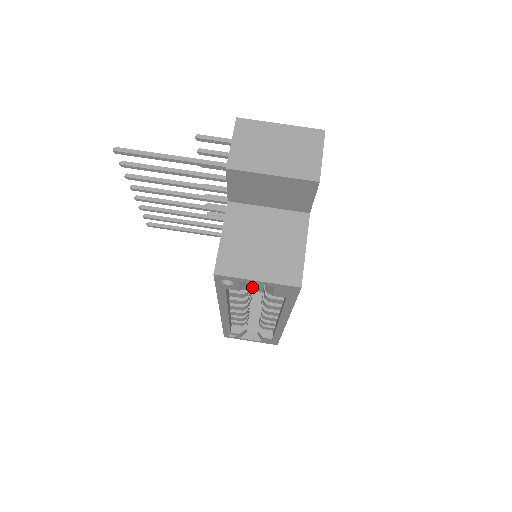
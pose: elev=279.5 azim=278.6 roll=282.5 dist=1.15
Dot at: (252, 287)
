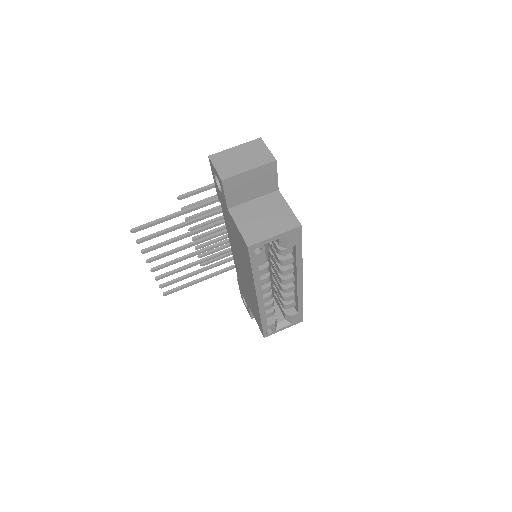
Dot at: occluded
